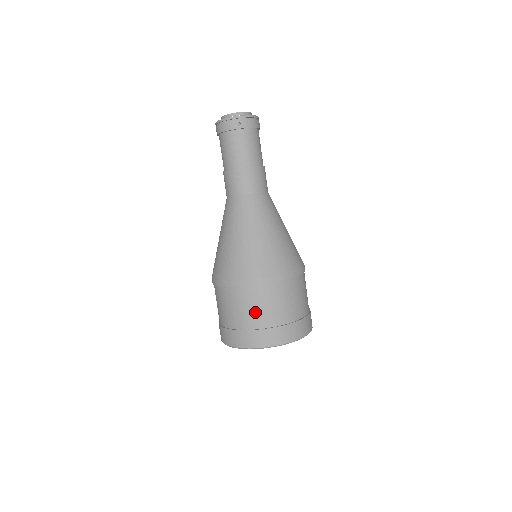
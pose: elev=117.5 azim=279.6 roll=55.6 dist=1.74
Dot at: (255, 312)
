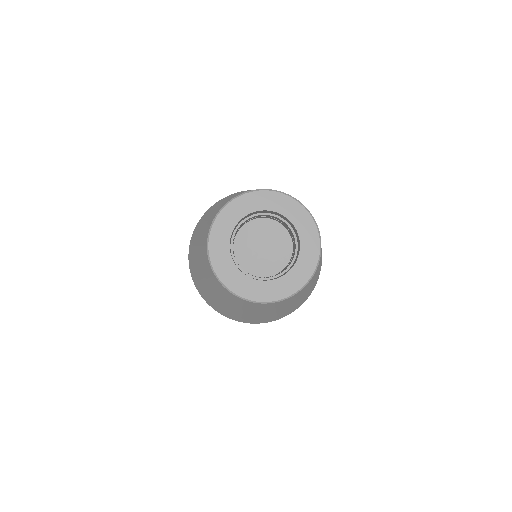
Dot at: occluded
